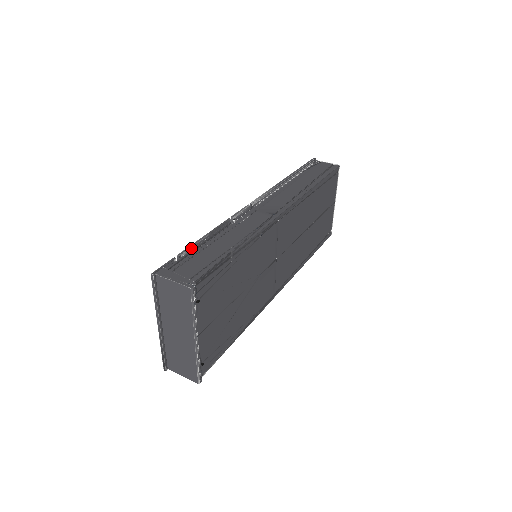
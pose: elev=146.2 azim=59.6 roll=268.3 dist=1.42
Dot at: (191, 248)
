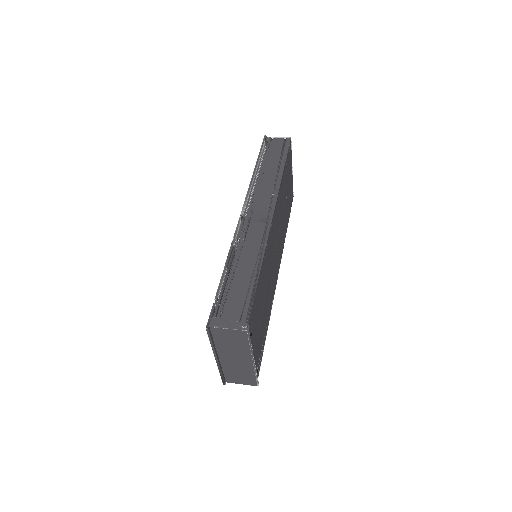
Dot at: (221, 287)
